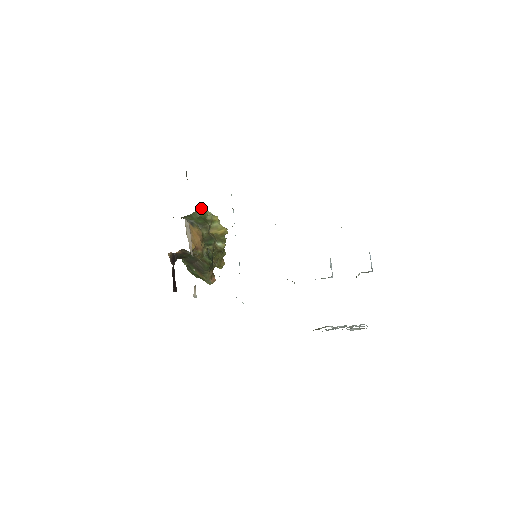
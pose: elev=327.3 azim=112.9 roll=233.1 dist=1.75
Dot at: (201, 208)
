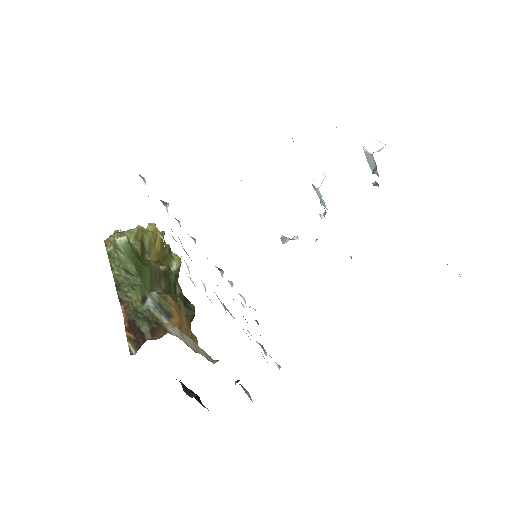
Dot at: (117, 245)
